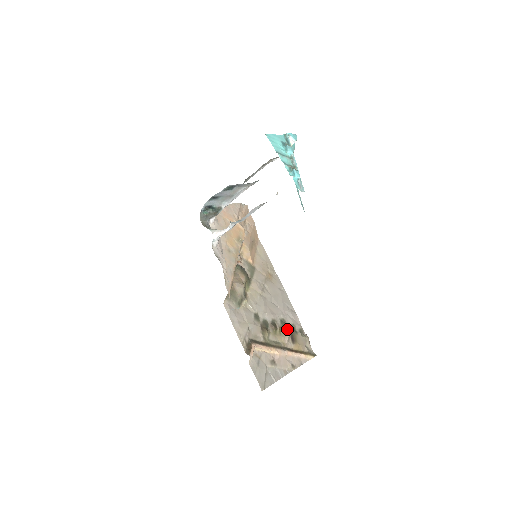
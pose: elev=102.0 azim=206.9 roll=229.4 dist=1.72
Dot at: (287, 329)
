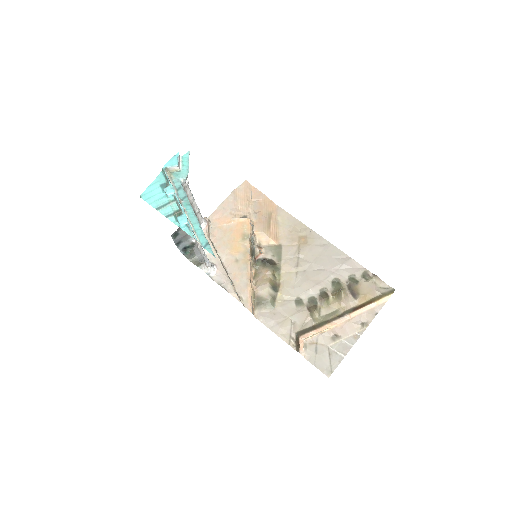
Dot at: (340, 291)
